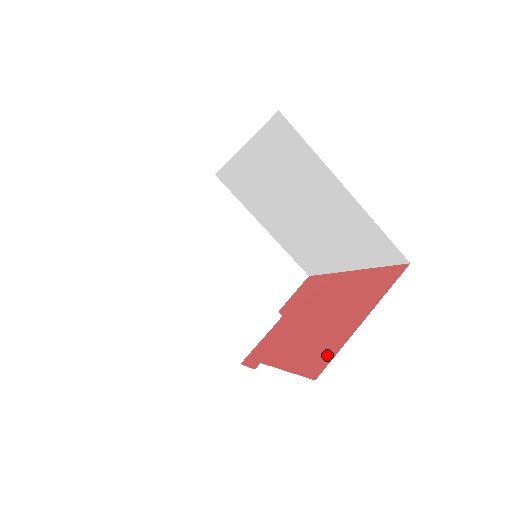
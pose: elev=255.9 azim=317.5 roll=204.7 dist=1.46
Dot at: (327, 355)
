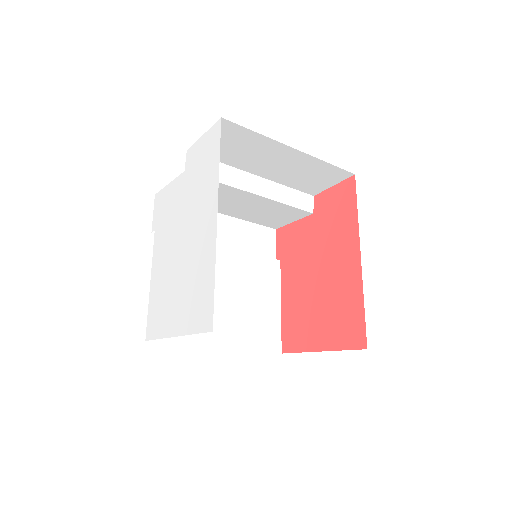
Dot at: (294, 343)
